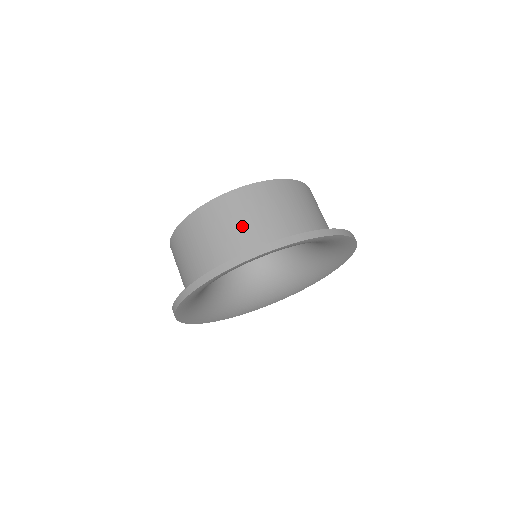
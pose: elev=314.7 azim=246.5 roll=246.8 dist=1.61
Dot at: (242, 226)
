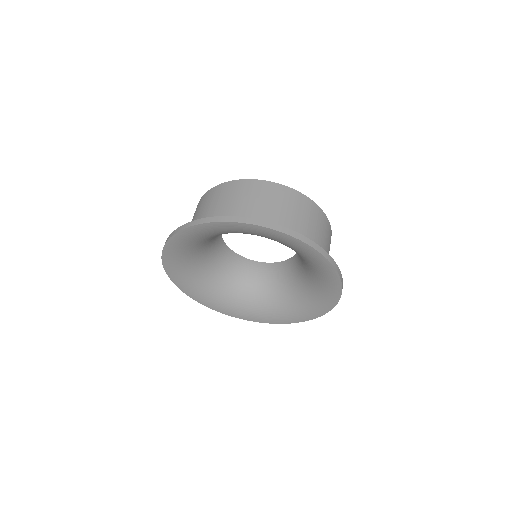
Dot at: (222, 206)
